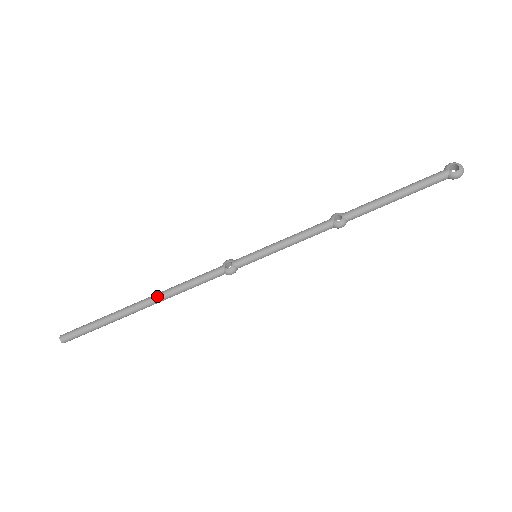
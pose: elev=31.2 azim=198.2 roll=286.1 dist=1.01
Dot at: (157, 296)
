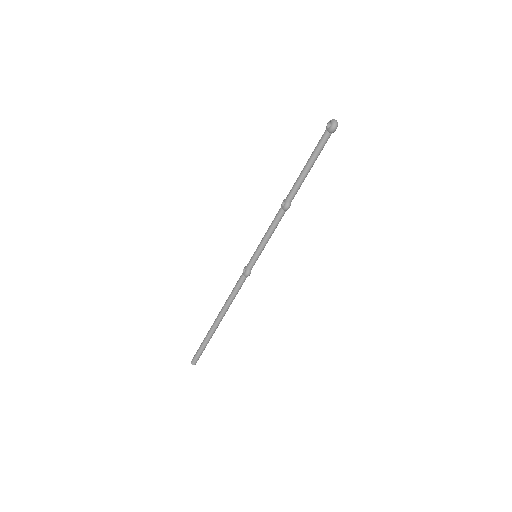
Dot at: (221, 311)
